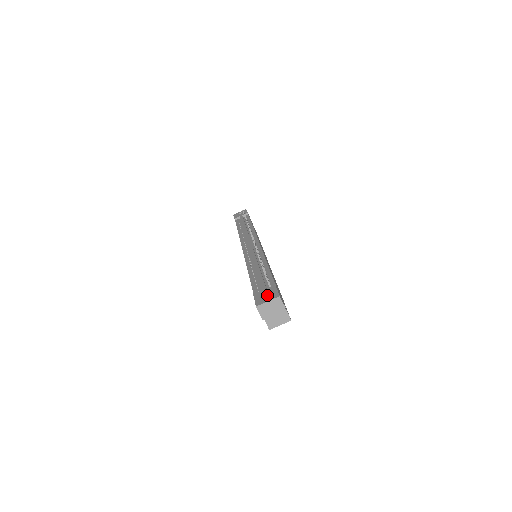
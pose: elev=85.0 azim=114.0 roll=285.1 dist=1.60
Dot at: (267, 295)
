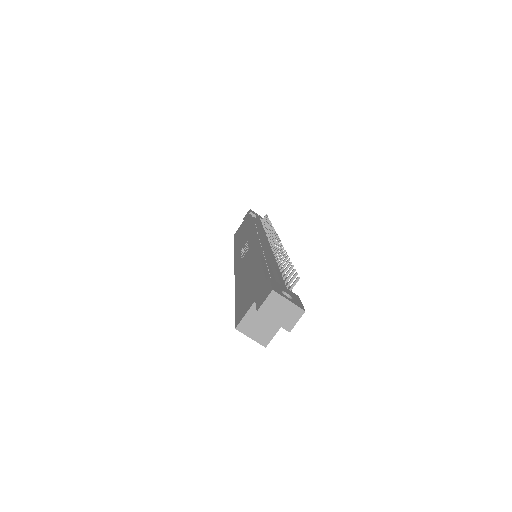
Dot at: (287, 294)
